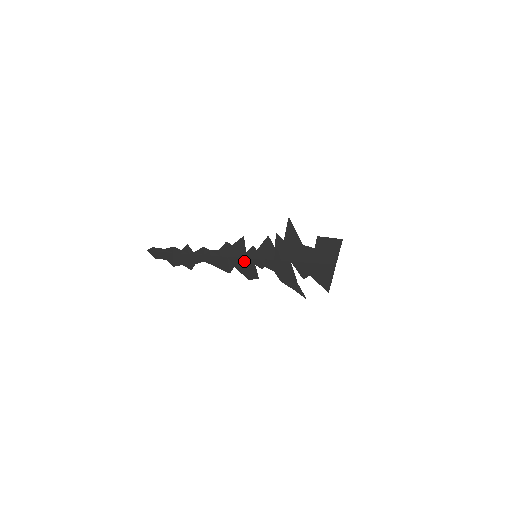
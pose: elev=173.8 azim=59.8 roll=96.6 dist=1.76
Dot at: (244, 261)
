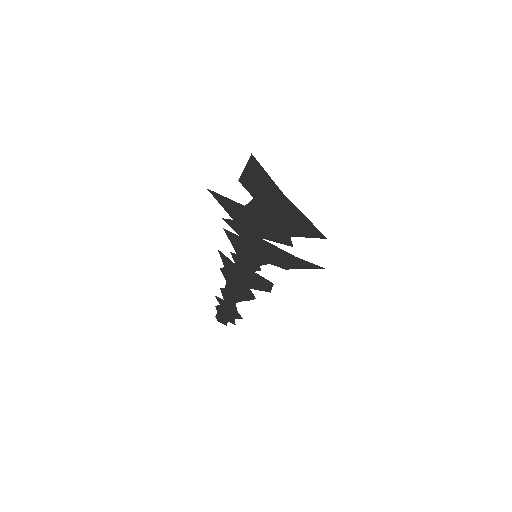
Dot at: (245, 276)
